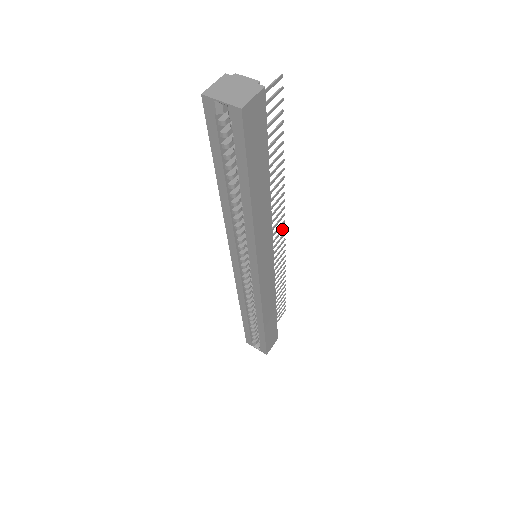
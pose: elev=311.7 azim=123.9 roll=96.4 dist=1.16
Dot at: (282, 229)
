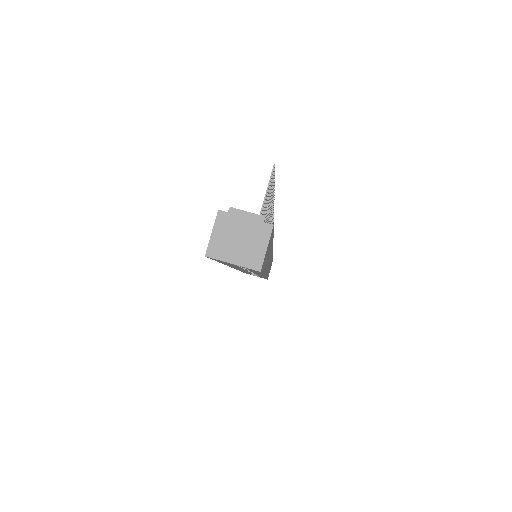
Dot at: (272, 216)
